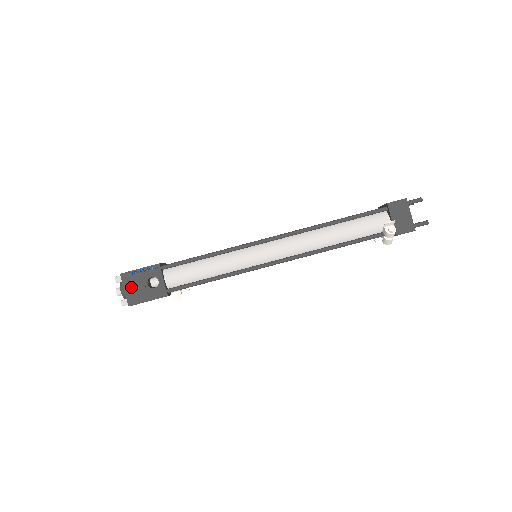
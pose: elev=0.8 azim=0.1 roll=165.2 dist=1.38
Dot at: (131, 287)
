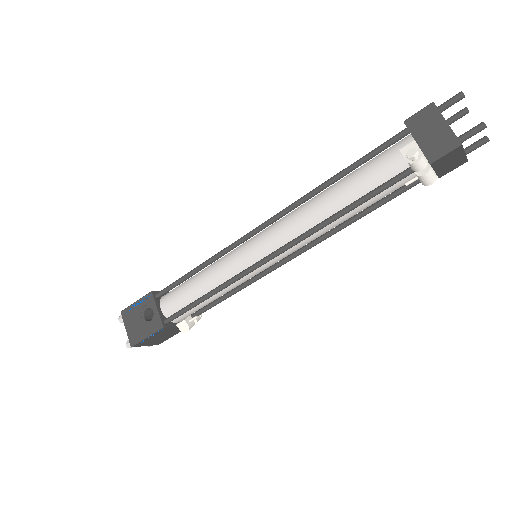
Dot at: (131, 324)
